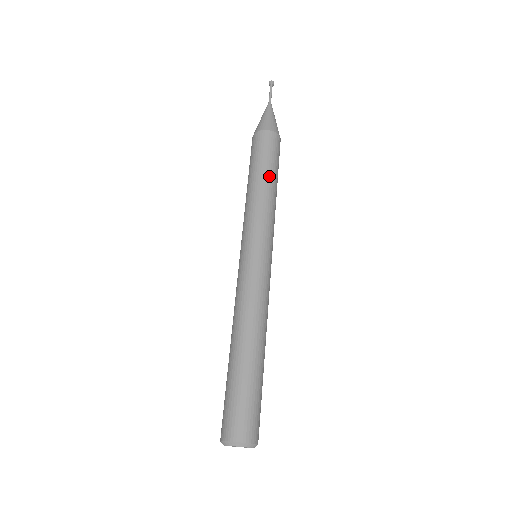
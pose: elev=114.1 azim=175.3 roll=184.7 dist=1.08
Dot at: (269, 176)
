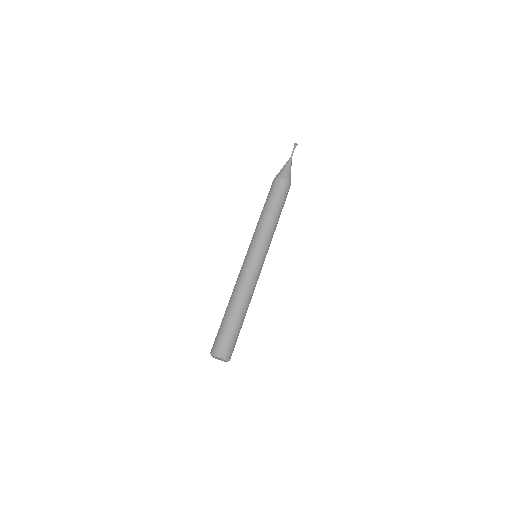
Dot at: (274, 208)
